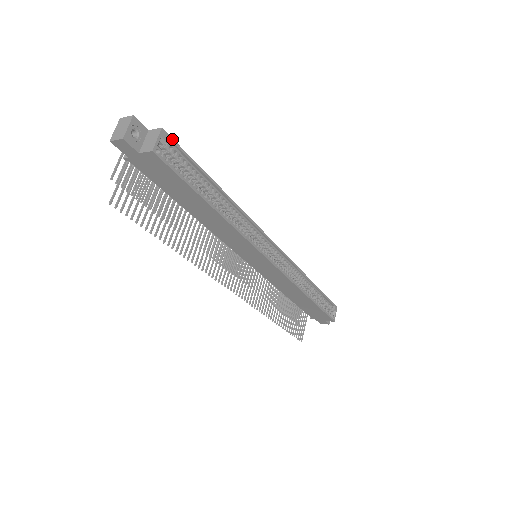
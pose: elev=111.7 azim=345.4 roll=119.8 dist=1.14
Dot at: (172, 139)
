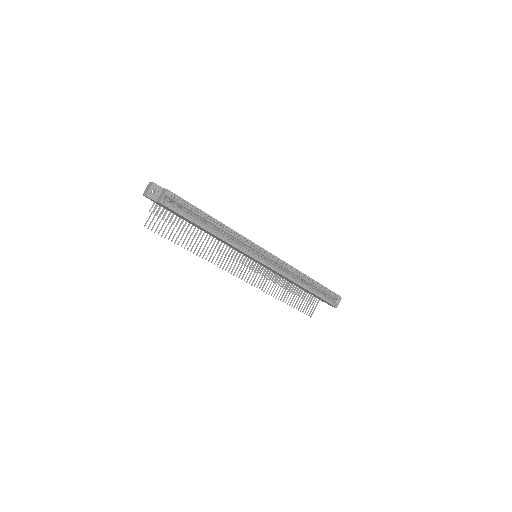
Dot at: (174, 194)
